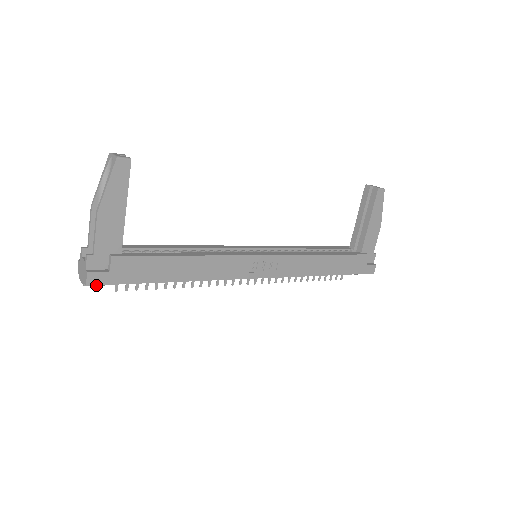
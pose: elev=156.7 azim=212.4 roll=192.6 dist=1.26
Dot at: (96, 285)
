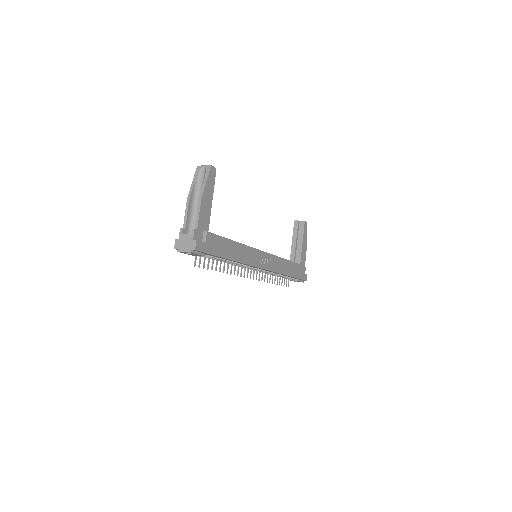
Dot at: (196, 253)
